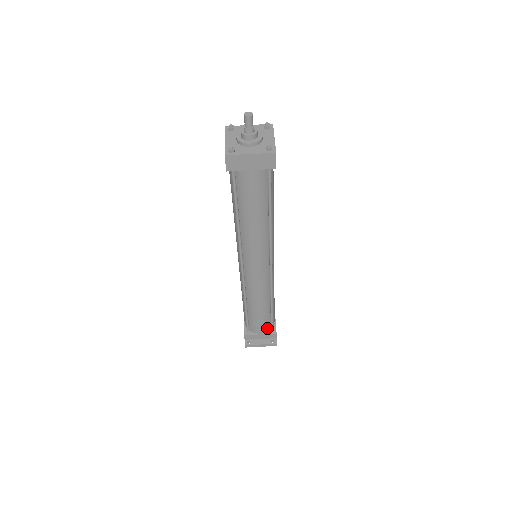
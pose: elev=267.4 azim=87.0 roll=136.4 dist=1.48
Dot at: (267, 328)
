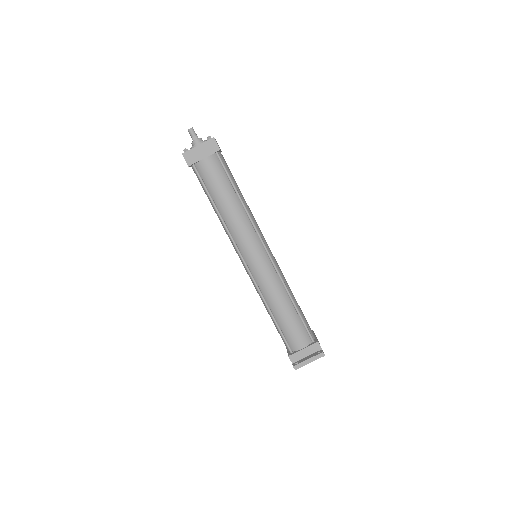
Dot at: (306, 339)
